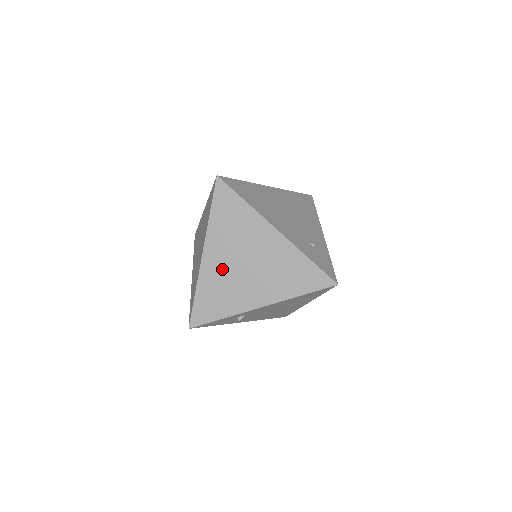
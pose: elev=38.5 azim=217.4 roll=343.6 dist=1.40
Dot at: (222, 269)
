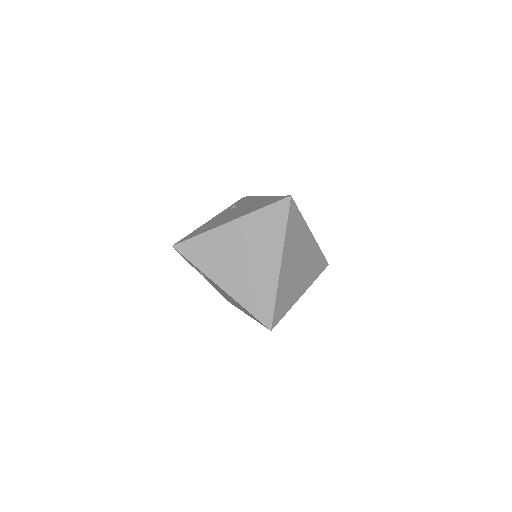
Dot at: (289, 273)
